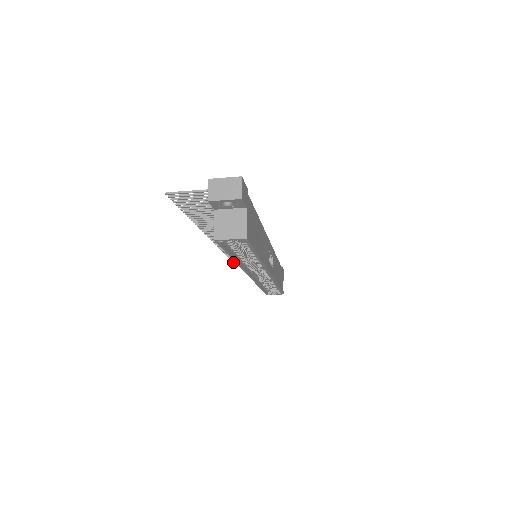
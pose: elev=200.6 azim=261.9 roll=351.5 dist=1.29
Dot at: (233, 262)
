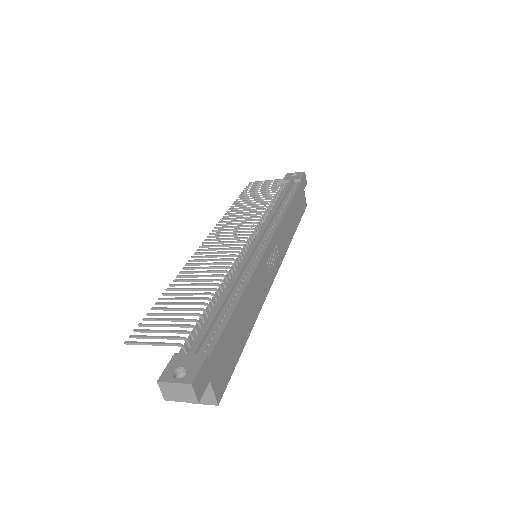
Dot at: (243, 191)
